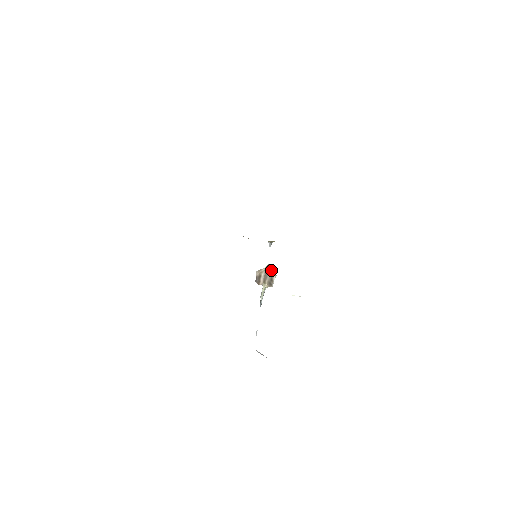
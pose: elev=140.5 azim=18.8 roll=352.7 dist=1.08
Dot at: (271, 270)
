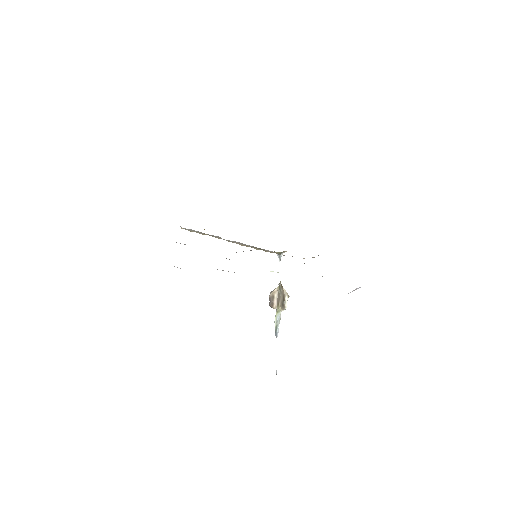
Dot at: (282, 288)
